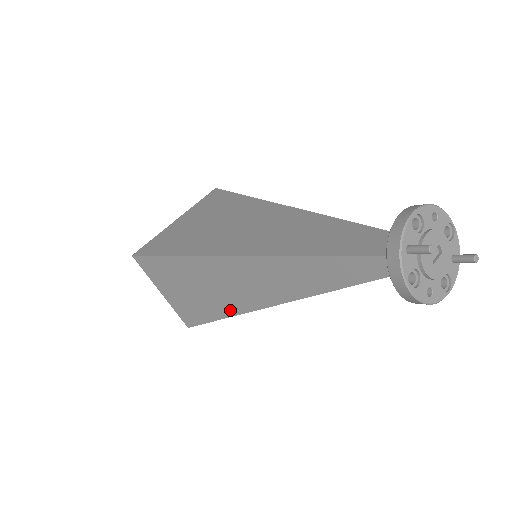
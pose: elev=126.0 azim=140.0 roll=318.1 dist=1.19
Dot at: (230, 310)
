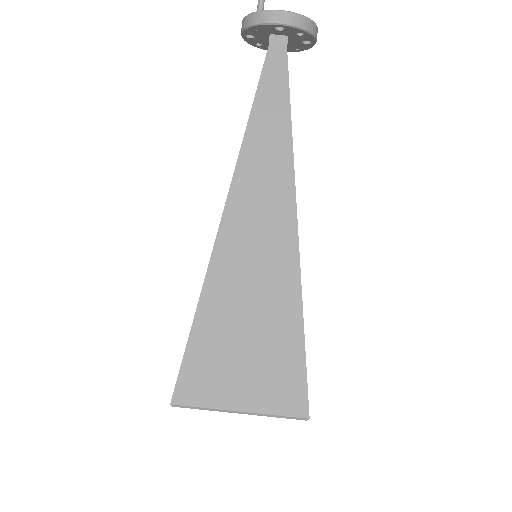
Dot at: (291, 291)
